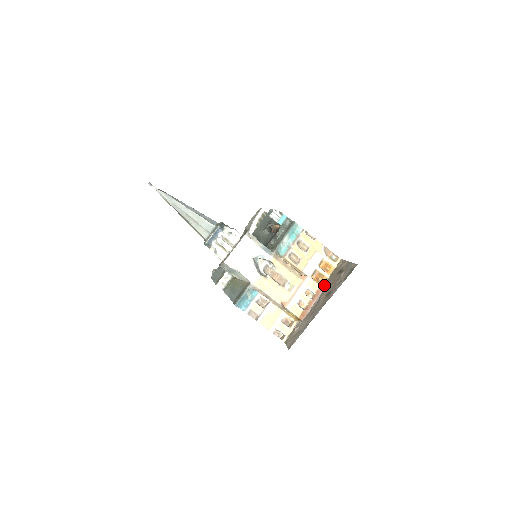
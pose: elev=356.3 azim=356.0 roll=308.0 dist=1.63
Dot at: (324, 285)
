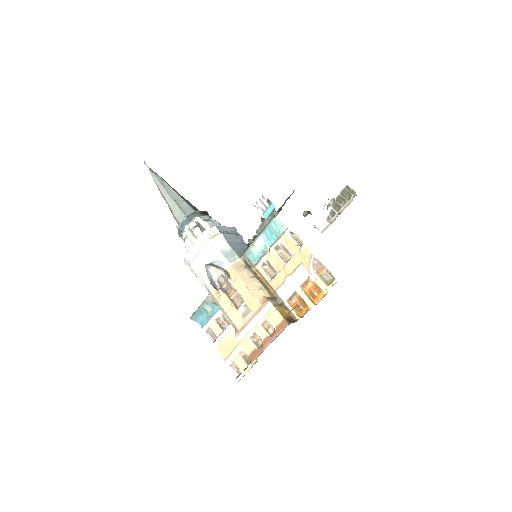
Dot at: (297, 319)
